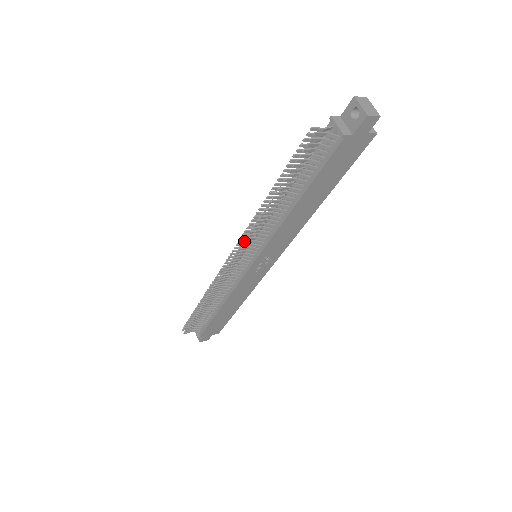
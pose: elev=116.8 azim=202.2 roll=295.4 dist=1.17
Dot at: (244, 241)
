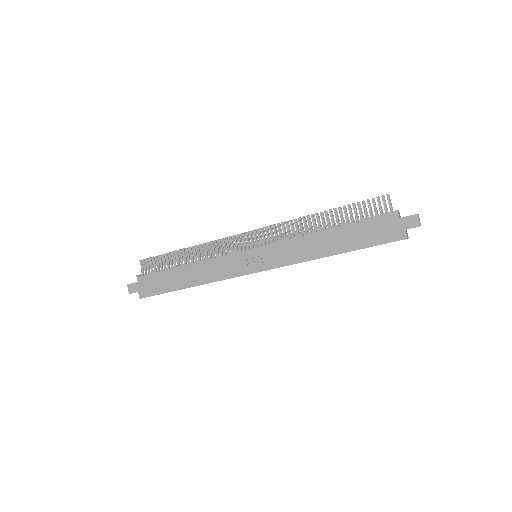
Dot at: (275, 225)
